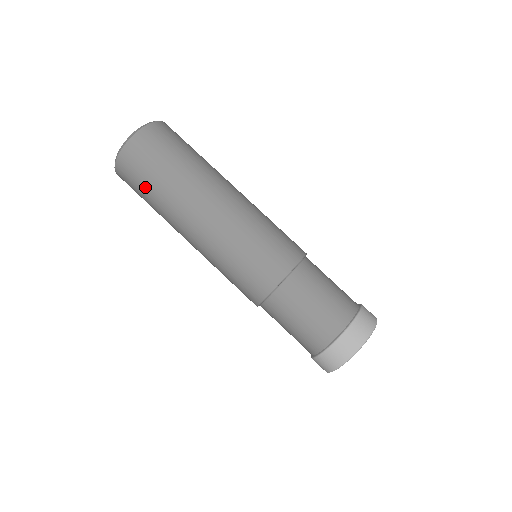
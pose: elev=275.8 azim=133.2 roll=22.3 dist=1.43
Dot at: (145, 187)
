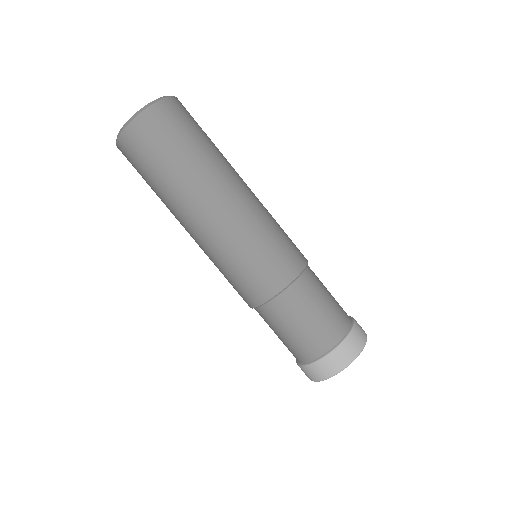
Dot at: (159, 159)
